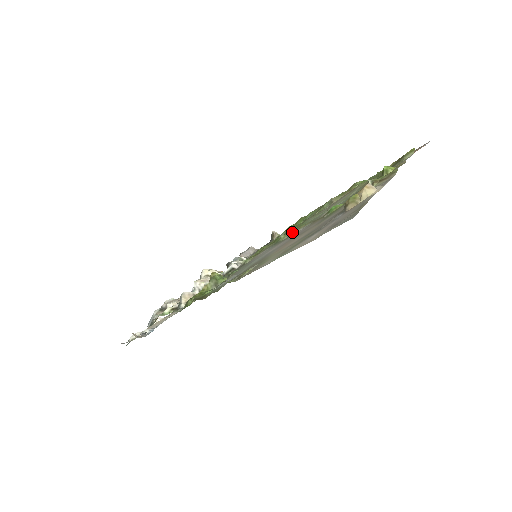
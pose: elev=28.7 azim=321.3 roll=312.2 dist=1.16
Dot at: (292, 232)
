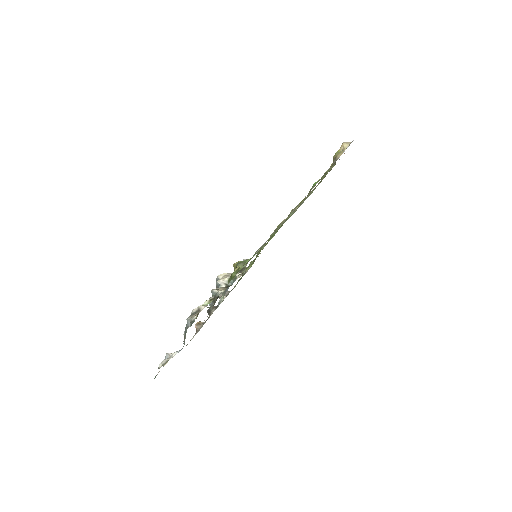
Dot at: occluded
